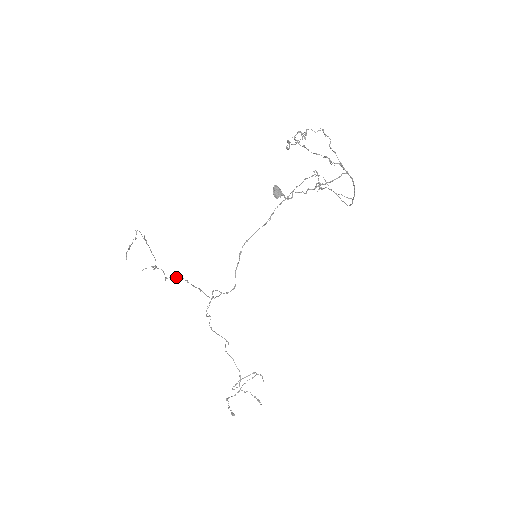
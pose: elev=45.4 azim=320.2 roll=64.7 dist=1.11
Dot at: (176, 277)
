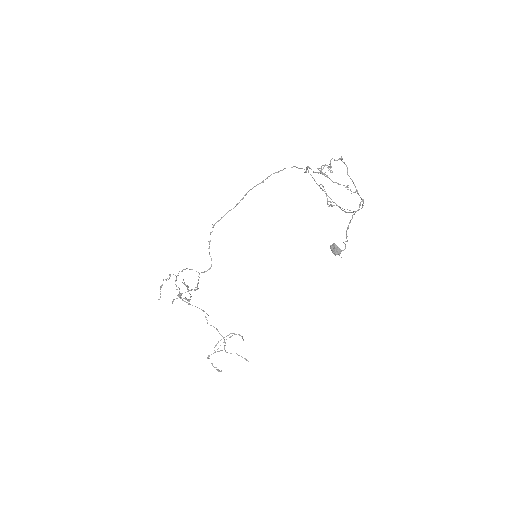
Dot at: occluded
